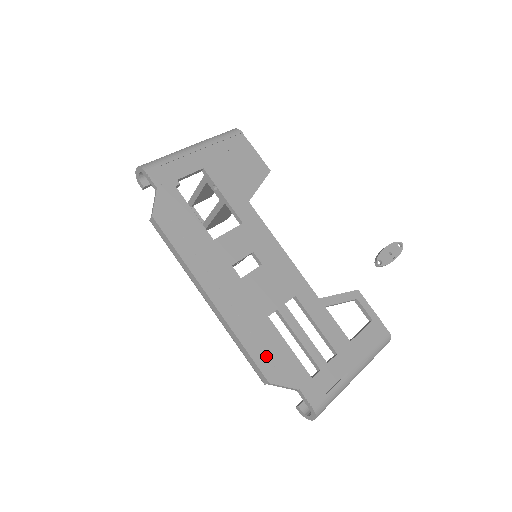
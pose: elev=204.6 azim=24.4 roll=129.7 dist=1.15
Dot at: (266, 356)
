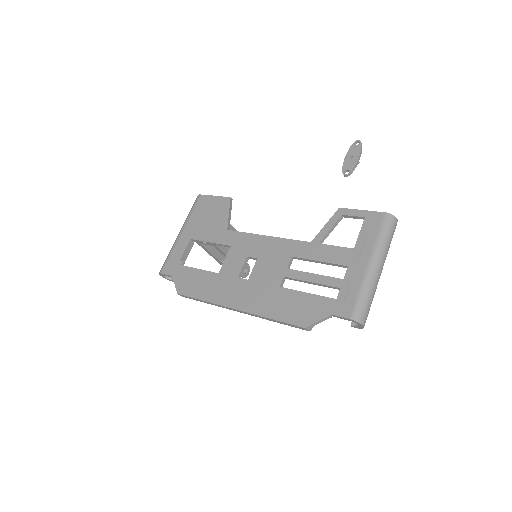
Dot at: (293, 313)
